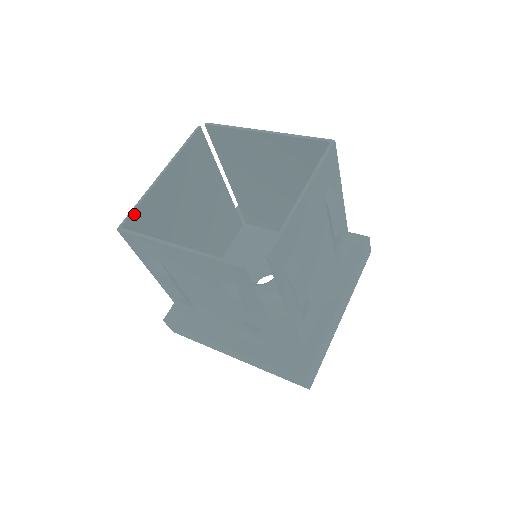
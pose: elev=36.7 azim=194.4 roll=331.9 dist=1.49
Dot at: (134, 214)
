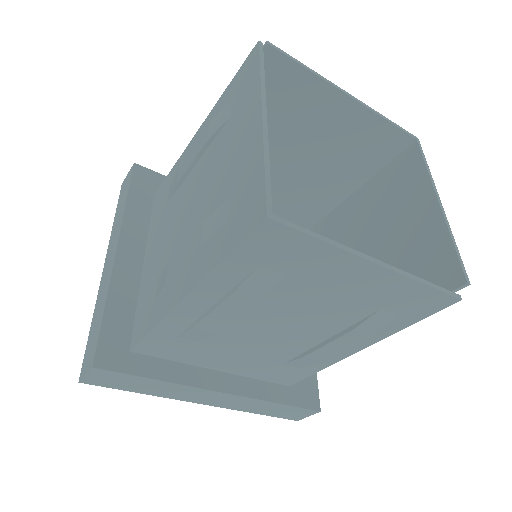
Dot at: (266, 186)
